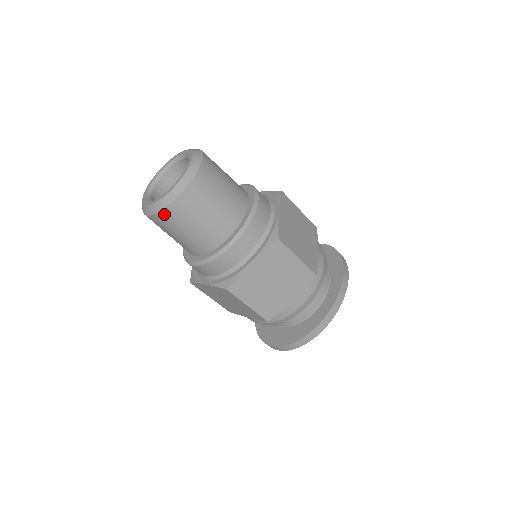
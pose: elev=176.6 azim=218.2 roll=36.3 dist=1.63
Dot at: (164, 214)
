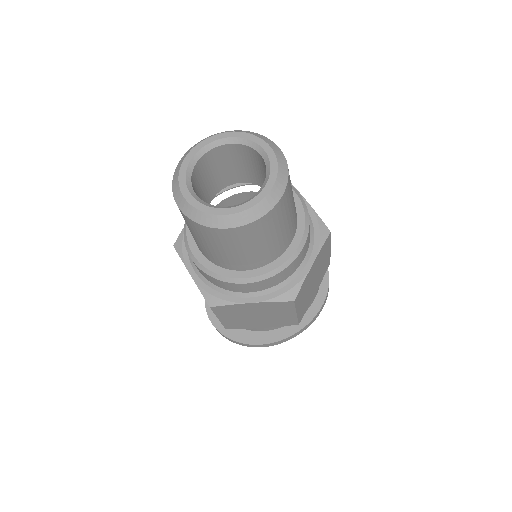
Dot at: (198, 226)
